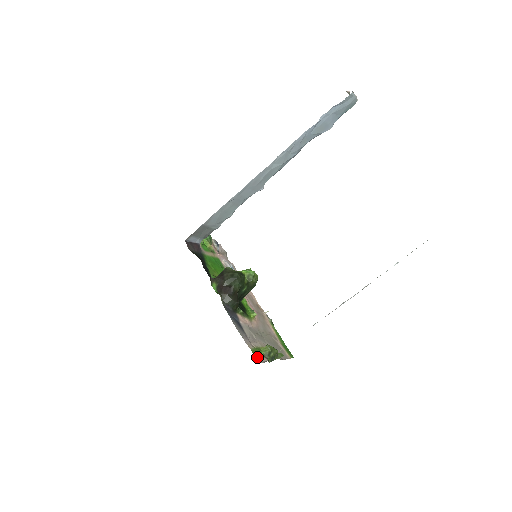
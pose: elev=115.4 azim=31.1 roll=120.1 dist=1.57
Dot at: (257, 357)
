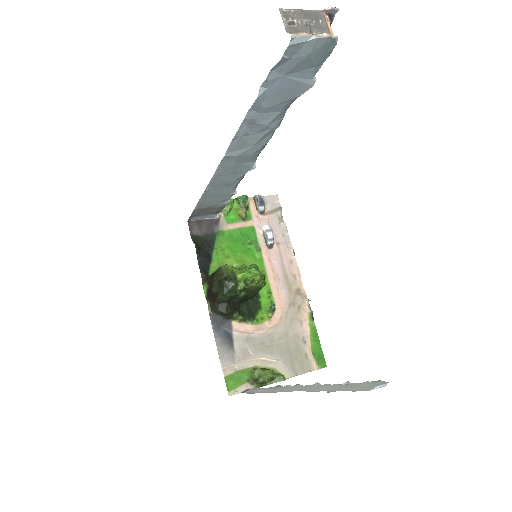
Dot at: (232, 386)
